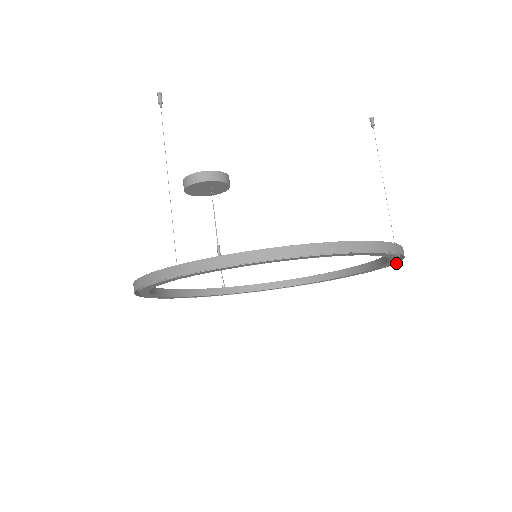
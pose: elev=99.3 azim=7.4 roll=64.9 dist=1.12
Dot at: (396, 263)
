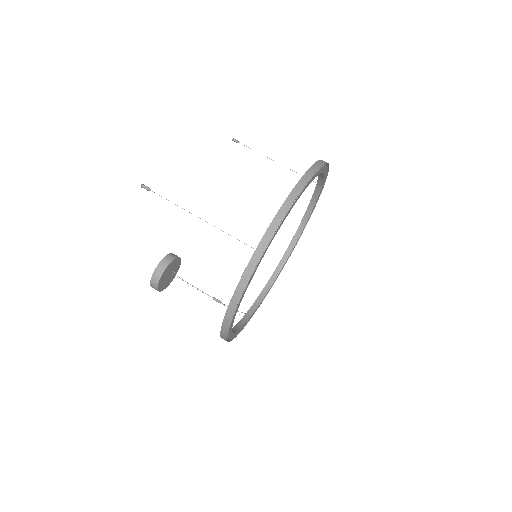
Dot at: (321, 192)
